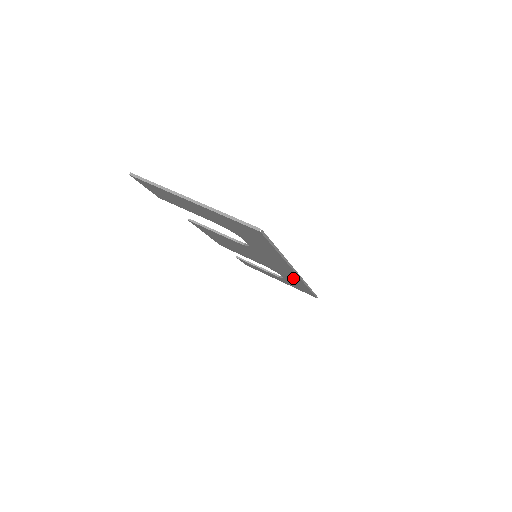
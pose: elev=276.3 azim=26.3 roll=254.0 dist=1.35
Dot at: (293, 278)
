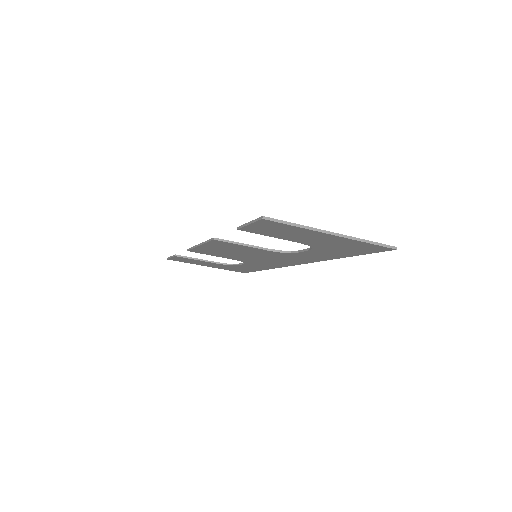
Dot at: (270, 265)
